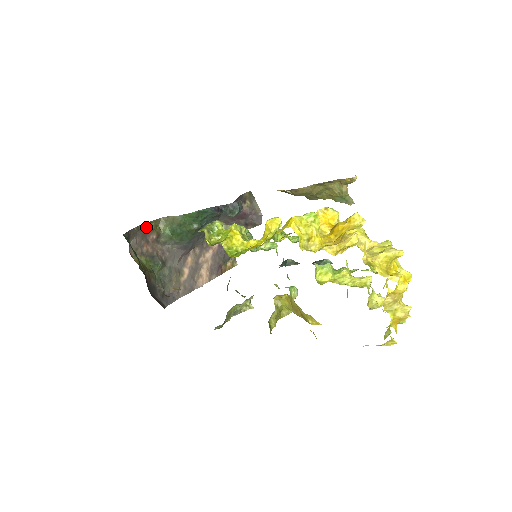
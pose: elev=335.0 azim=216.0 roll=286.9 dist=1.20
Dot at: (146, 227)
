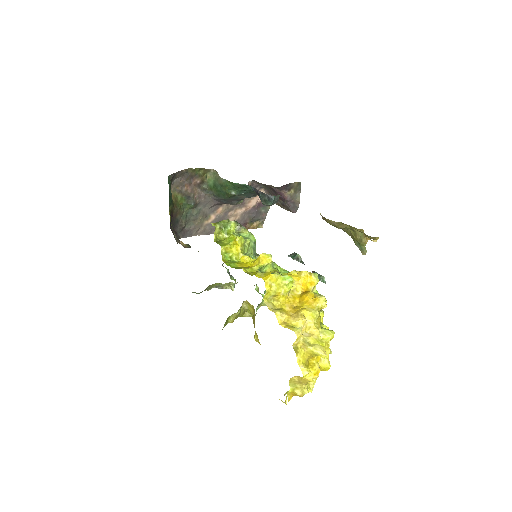
Dot at: (195, 171)
